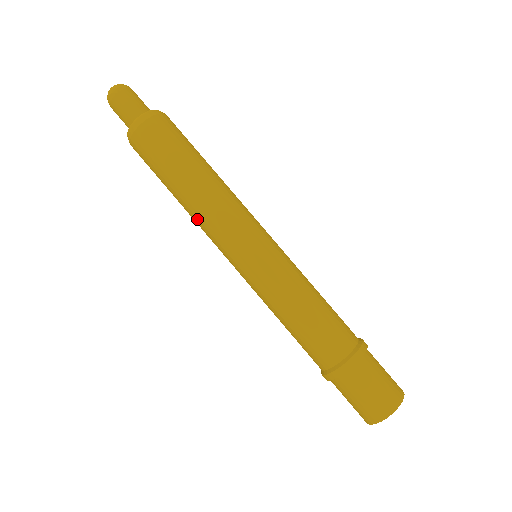
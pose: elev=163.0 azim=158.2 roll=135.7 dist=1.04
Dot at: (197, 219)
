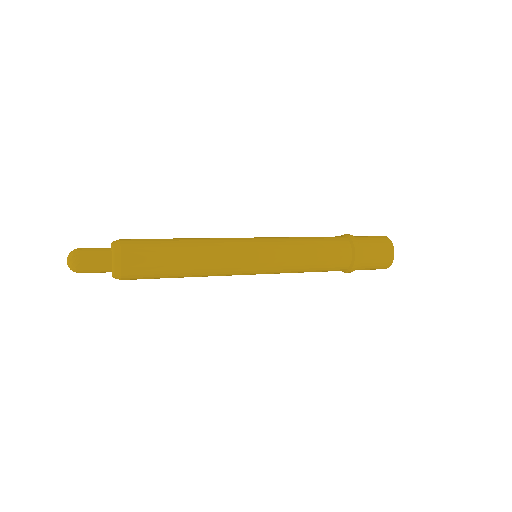
Dot at: (209, 275)
